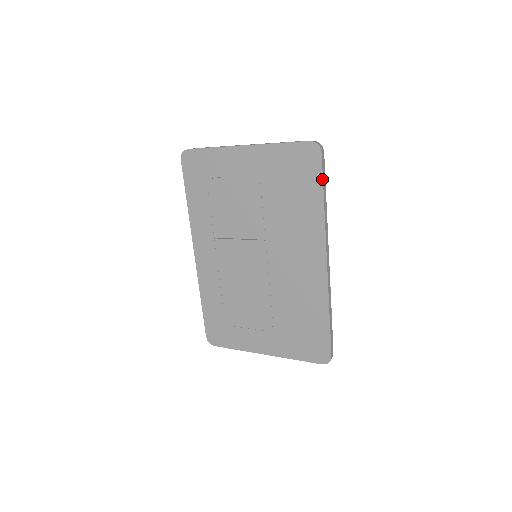
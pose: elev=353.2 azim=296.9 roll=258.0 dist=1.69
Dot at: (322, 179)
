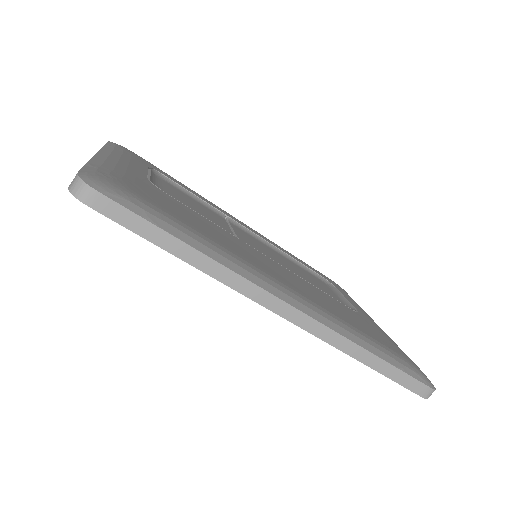
Dot at: (139, 235)
